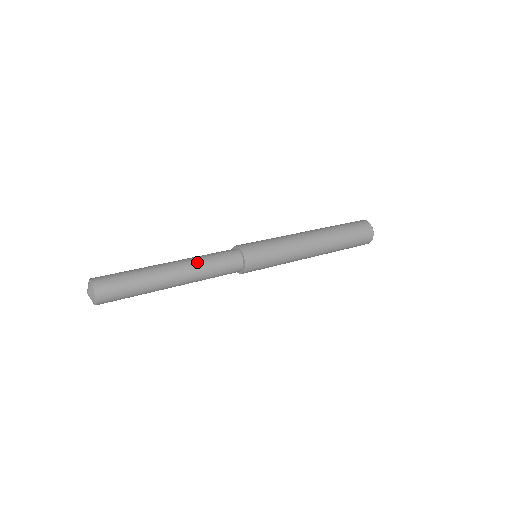
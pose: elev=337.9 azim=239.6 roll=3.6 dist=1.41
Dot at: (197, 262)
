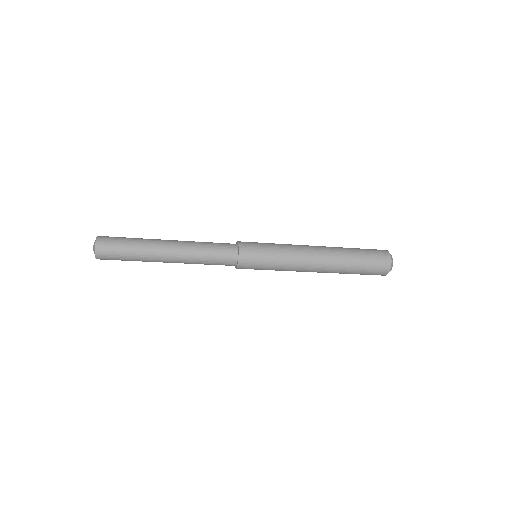
Dot at: (193, 245)
